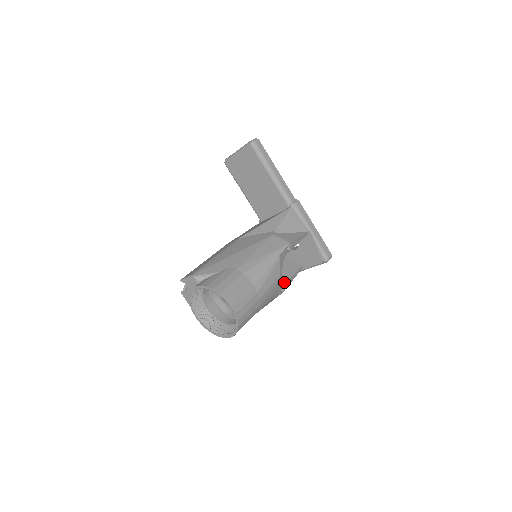
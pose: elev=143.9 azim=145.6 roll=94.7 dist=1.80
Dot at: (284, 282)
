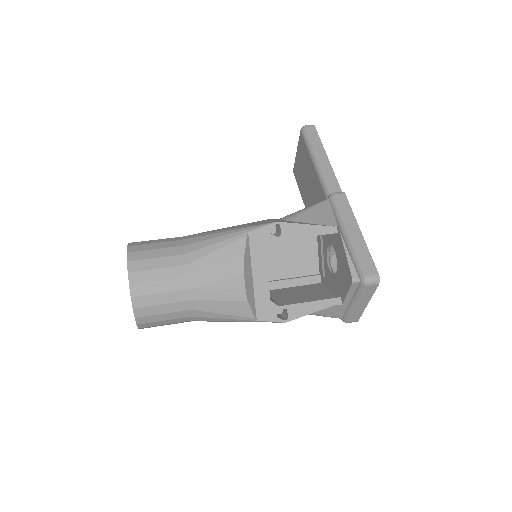
Dot at: (288, 303)
